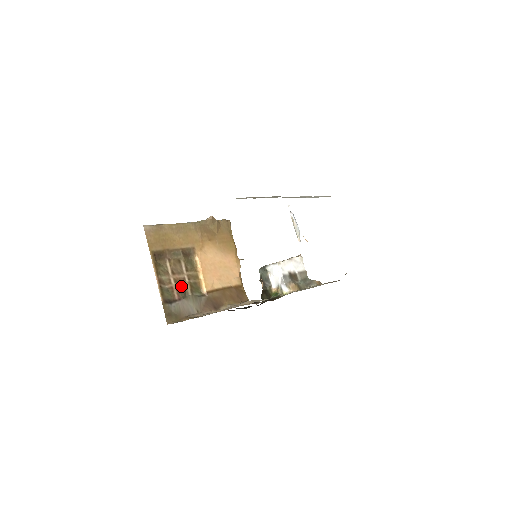
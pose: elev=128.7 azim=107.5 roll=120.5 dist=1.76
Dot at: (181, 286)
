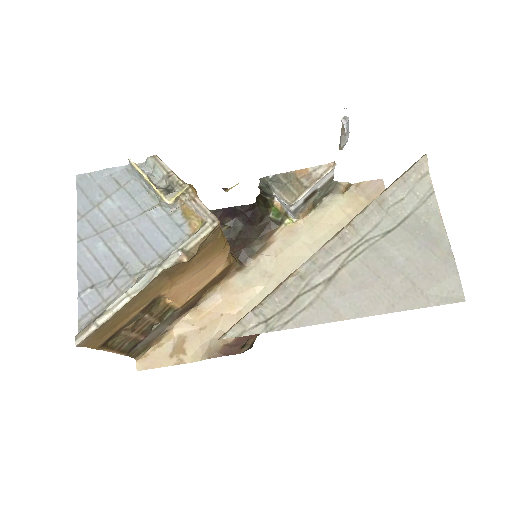
Dot at: (146, 328)
